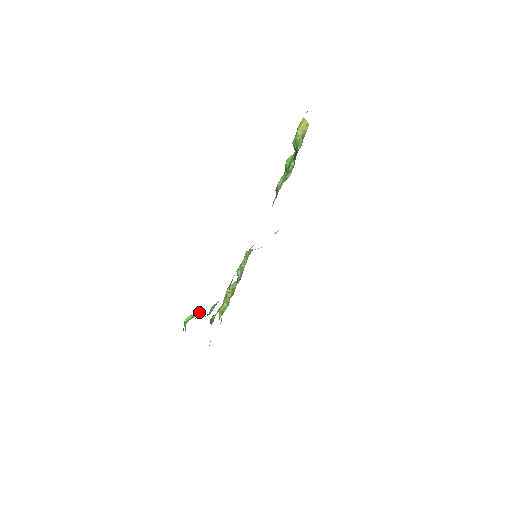
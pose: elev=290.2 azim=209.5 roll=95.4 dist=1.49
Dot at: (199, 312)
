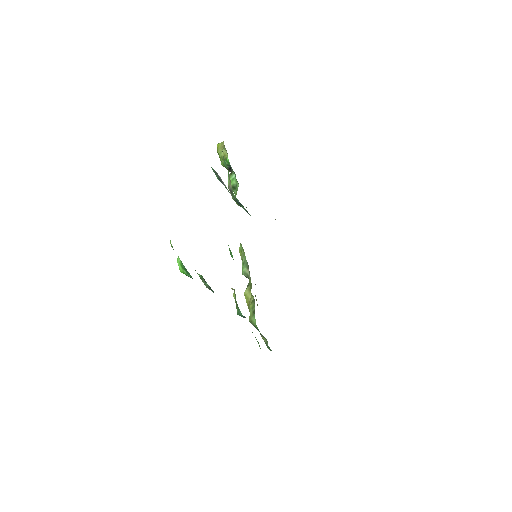
Dot at: occluded
